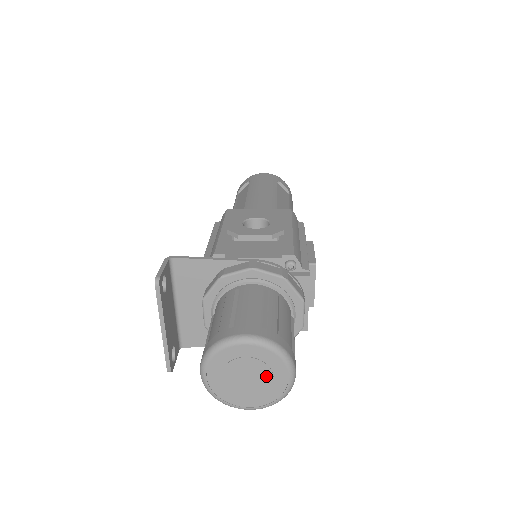
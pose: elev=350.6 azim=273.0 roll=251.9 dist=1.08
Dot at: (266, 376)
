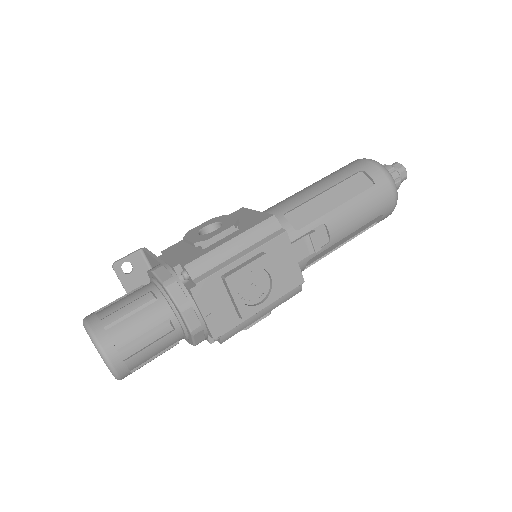
Dot at: occluded
